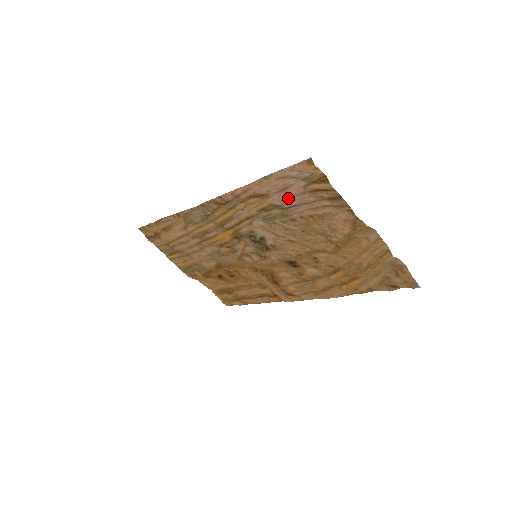
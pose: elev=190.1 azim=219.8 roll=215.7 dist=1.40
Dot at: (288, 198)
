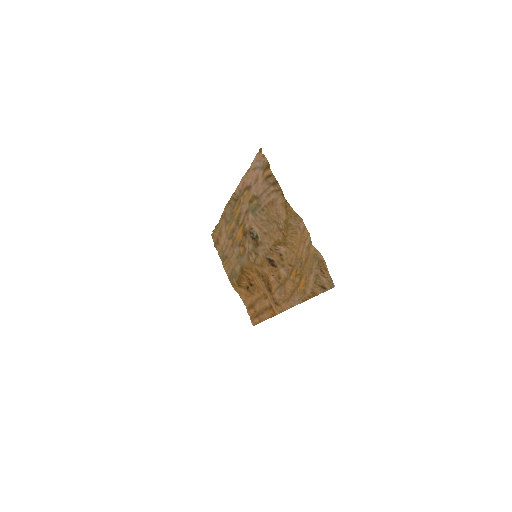
Dot at: (259, 188)
